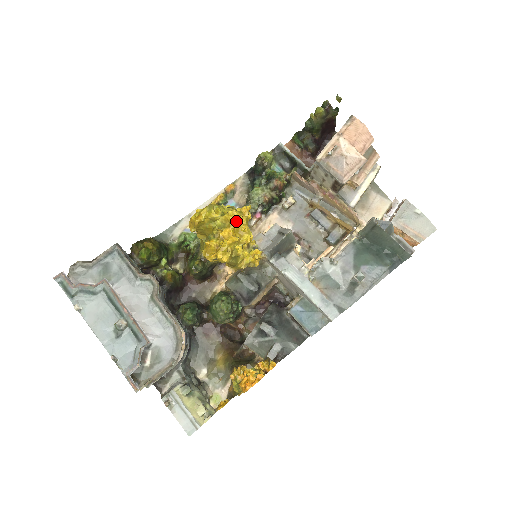
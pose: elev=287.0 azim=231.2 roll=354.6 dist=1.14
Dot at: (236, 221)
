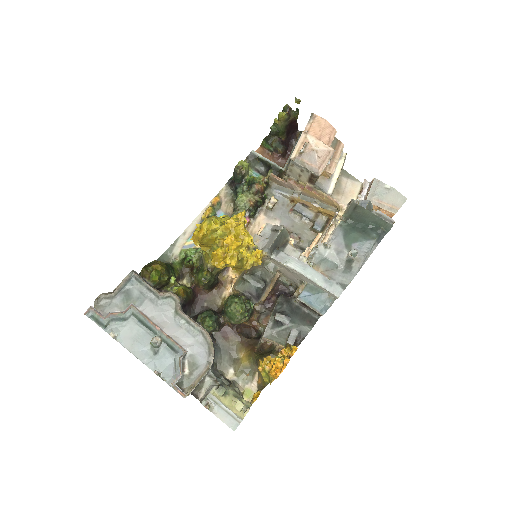
Dot at: (235, 227)
